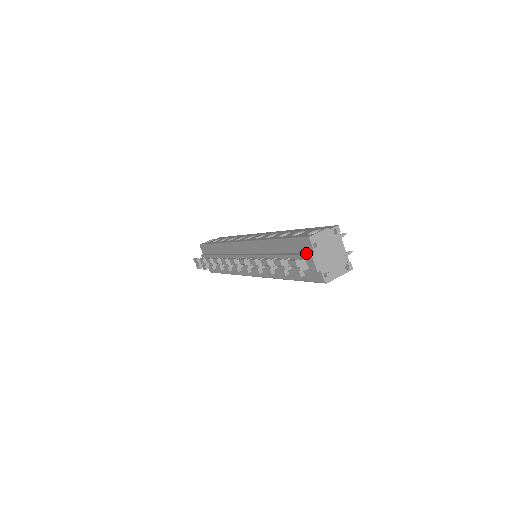
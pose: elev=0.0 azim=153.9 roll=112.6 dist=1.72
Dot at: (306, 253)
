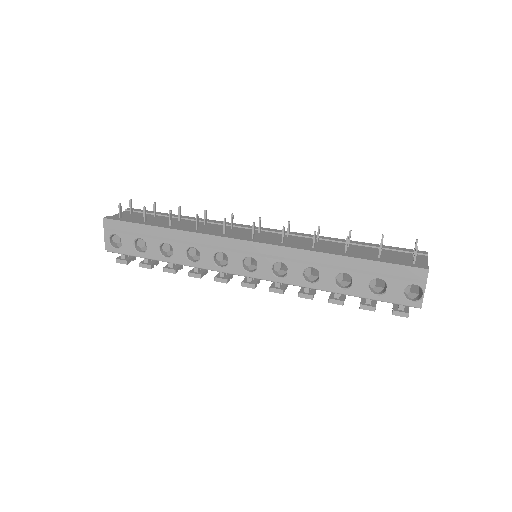
Dot at: occluded
